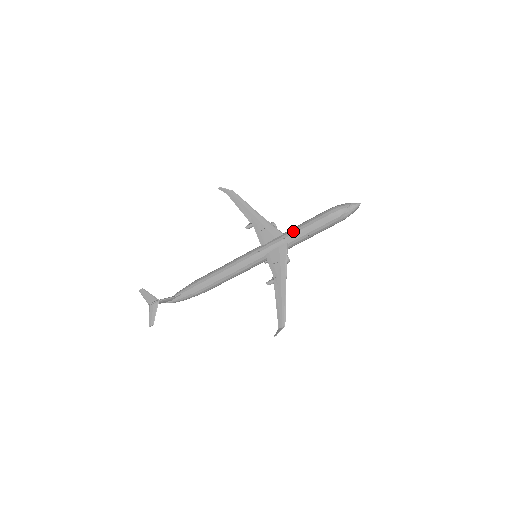
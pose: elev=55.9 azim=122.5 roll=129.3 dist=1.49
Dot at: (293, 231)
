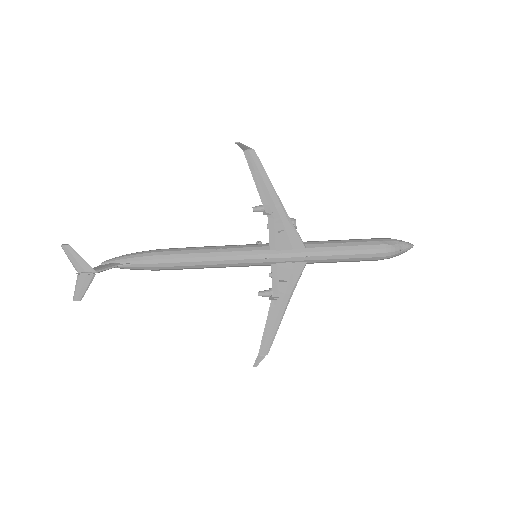
Dot at: (321, 252)
